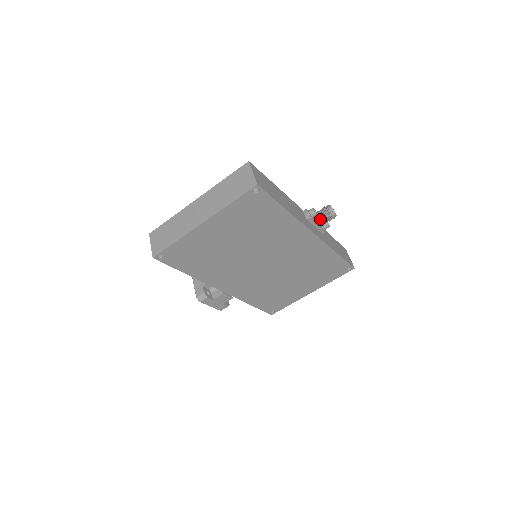
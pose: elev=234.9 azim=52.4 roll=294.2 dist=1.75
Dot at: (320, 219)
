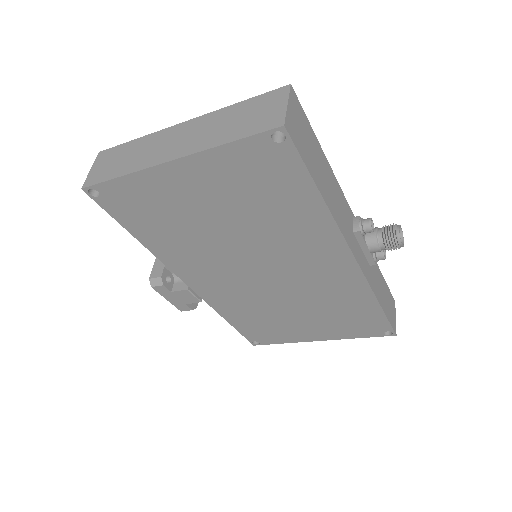
Dot at: (375, 240)
